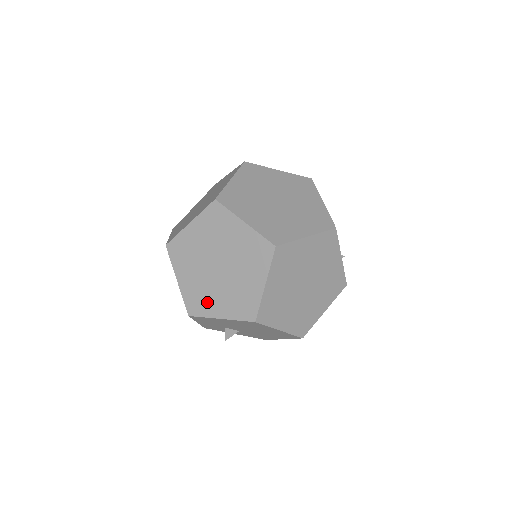
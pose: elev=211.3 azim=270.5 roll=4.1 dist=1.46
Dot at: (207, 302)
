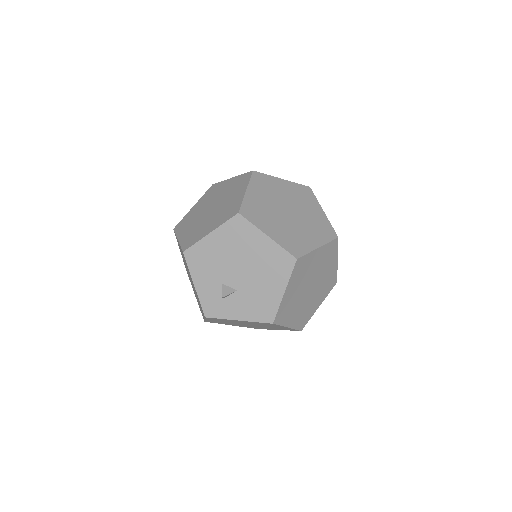
Dot at: (200, 232)
